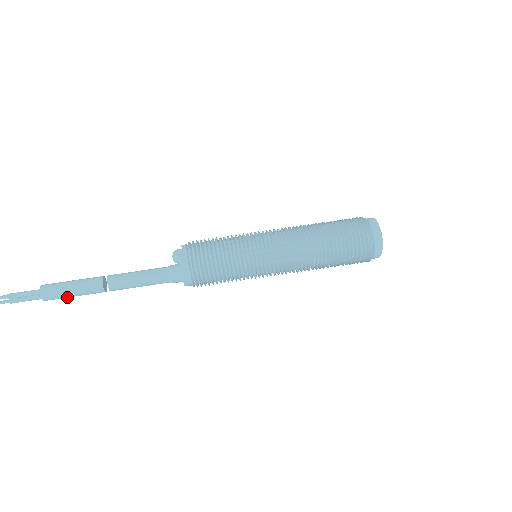
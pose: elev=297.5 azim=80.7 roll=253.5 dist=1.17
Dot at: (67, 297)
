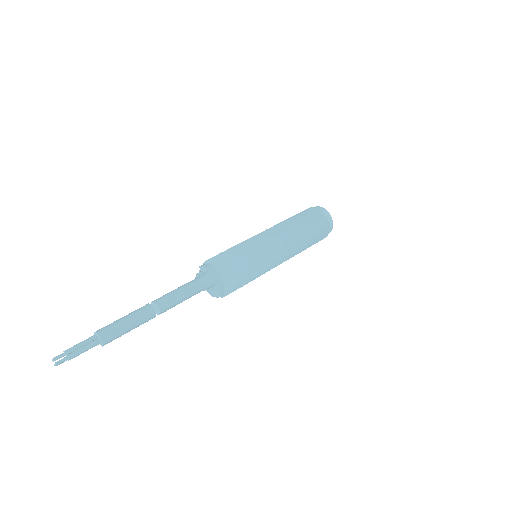
Dot at: (122, 328)
